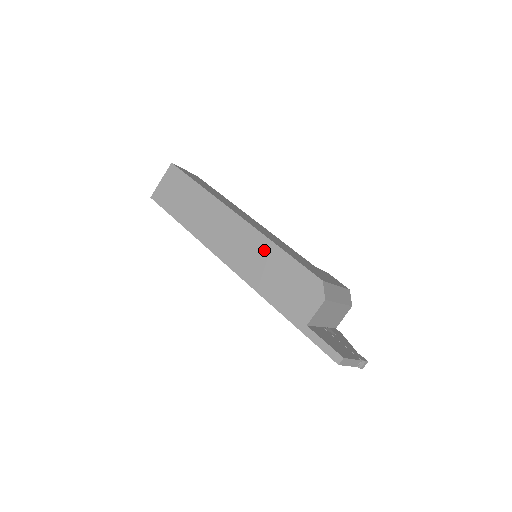
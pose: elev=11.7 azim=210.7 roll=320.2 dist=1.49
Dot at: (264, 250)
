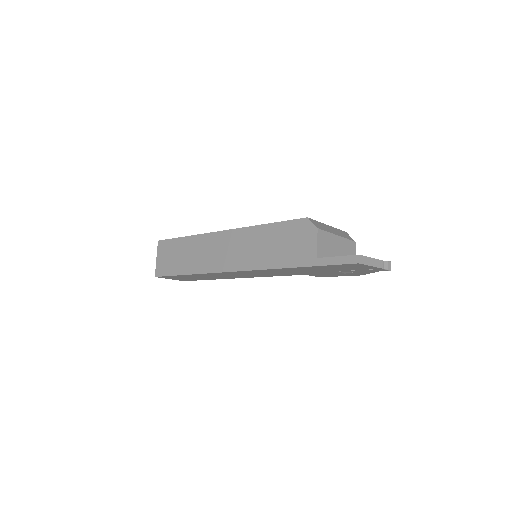
Dot at: (254, 236)
